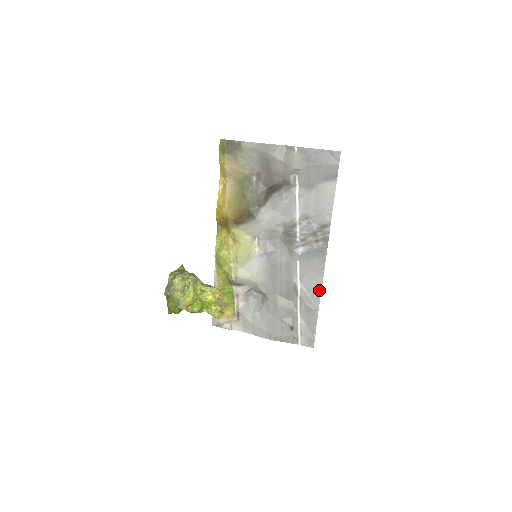
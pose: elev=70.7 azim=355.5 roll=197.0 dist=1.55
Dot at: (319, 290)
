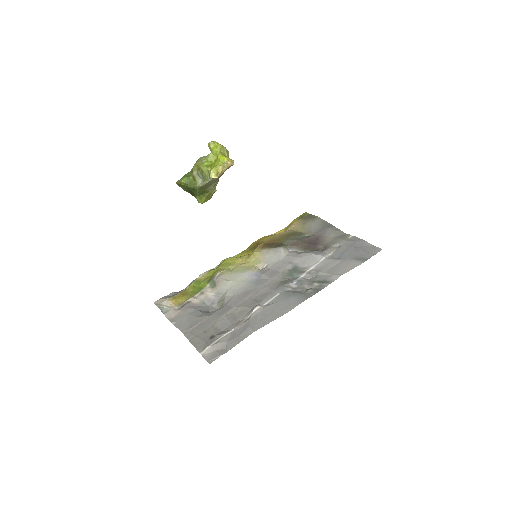
Dot at: (272, 319)
